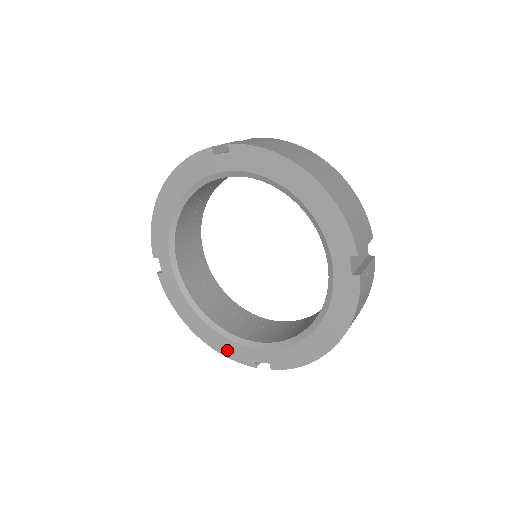
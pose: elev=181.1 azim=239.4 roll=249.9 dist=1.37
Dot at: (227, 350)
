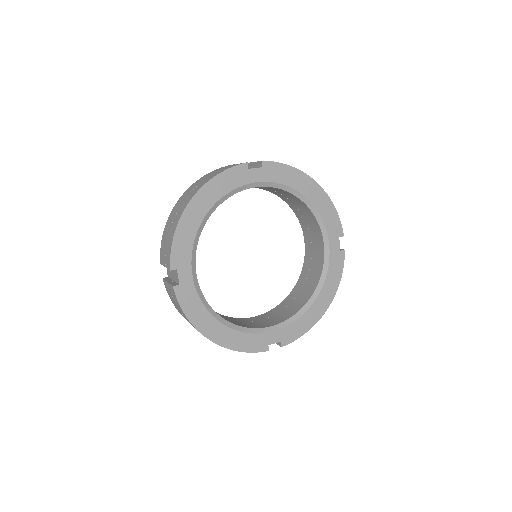
Dot at: (243, 344)
